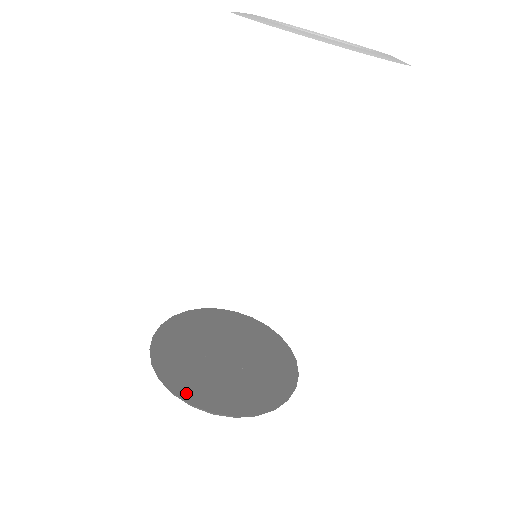
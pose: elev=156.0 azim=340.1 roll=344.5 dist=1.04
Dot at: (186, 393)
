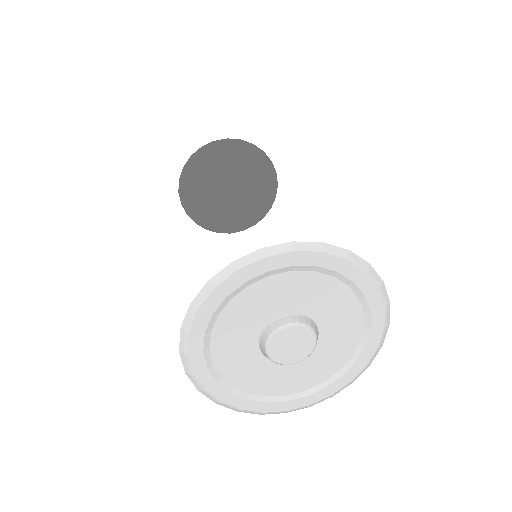
Dot at: (197, 346)
